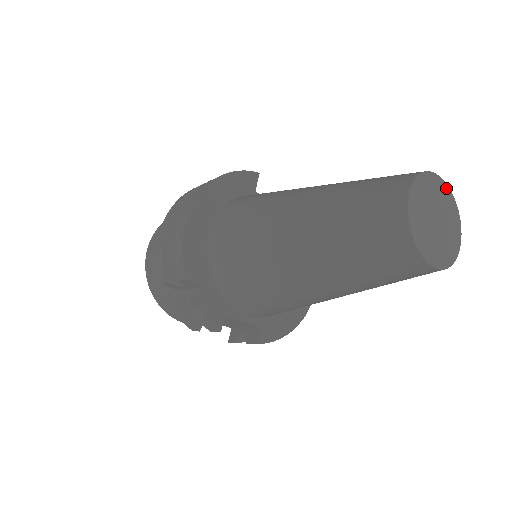
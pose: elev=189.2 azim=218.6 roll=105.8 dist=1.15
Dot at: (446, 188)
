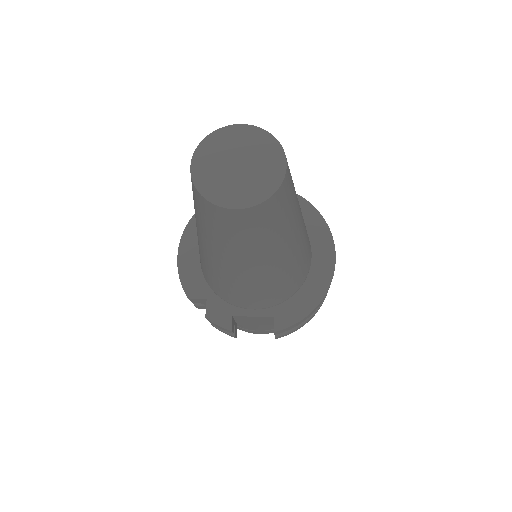
Dot at: (252, 129)
